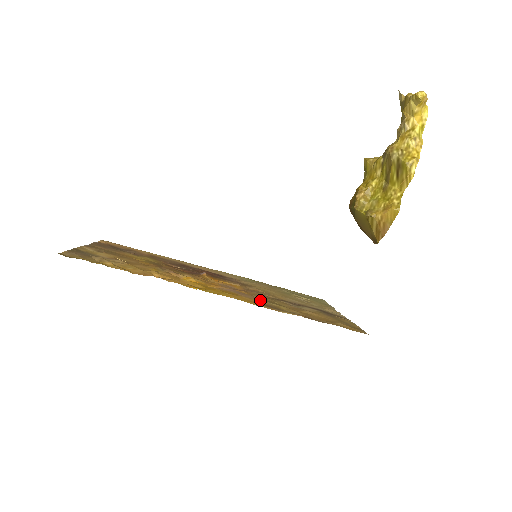
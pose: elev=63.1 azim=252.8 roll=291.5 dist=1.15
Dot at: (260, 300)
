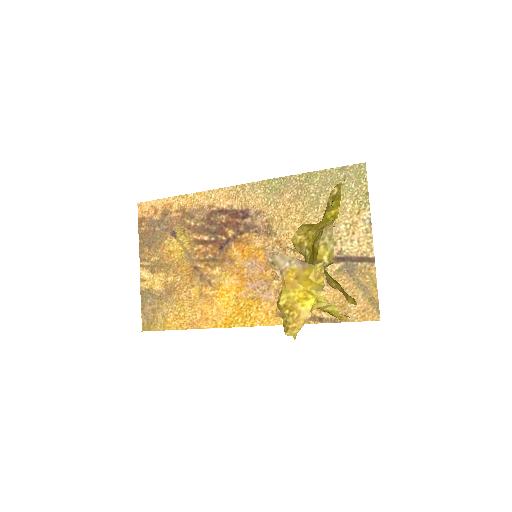
Dot at: occluded
